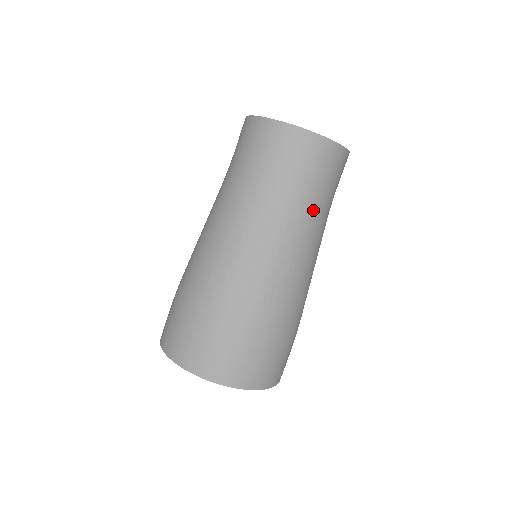
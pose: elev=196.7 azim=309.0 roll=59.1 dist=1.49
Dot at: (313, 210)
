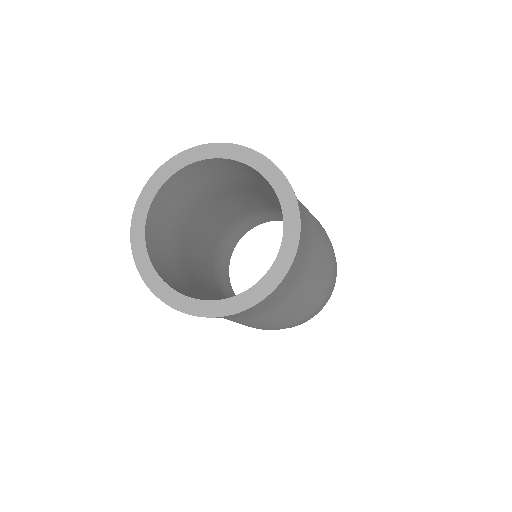
Dot at: (240, 319)
